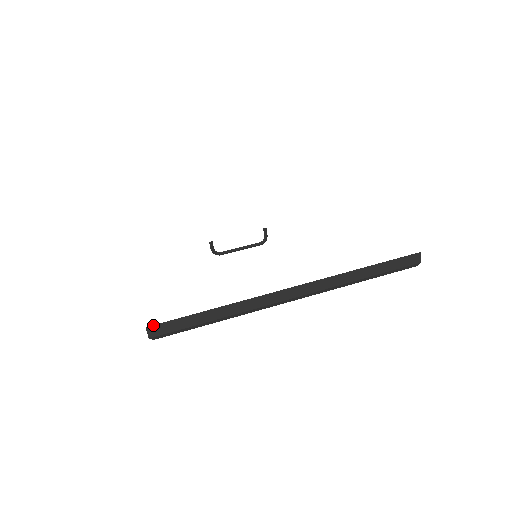
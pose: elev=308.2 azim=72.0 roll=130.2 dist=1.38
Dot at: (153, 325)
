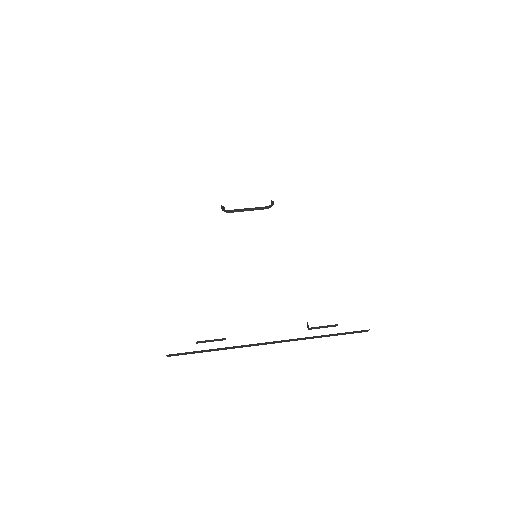
Dot at: (171, 354)
